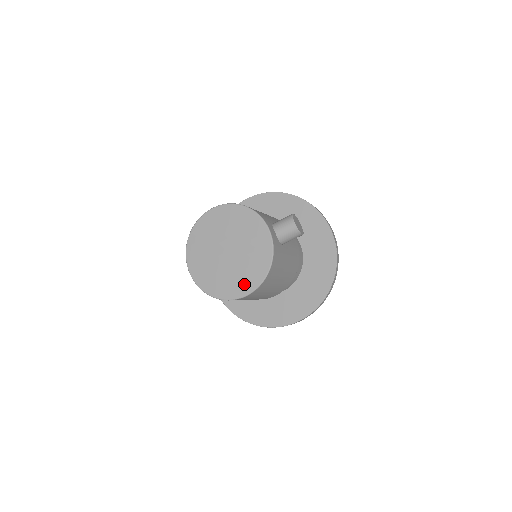
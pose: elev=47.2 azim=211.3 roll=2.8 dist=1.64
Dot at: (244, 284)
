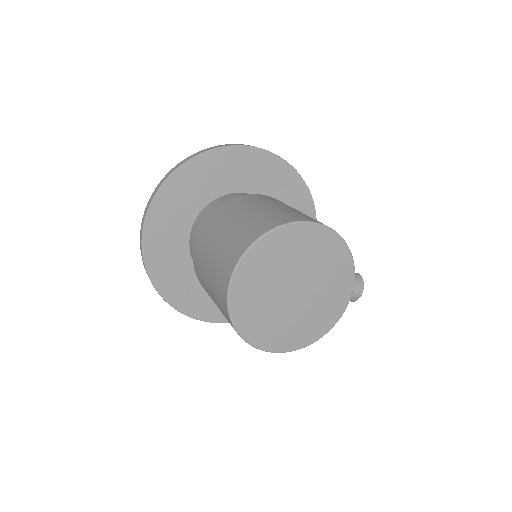
Dot at: (285, 339)
